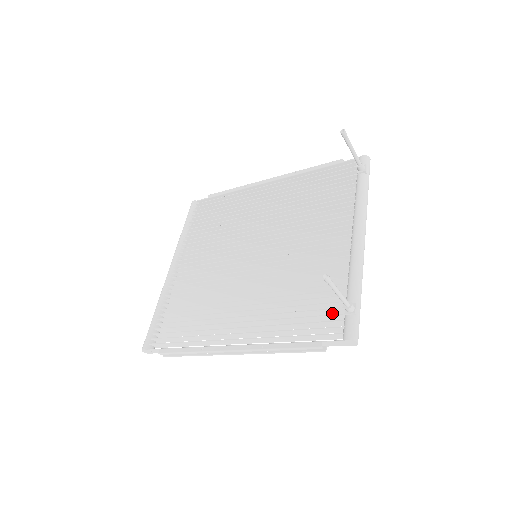
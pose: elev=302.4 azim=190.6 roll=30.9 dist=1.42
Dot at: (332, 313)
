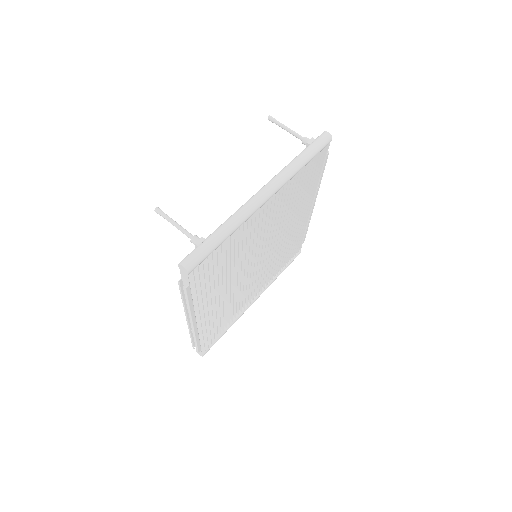
Dot at: (211, 259)
